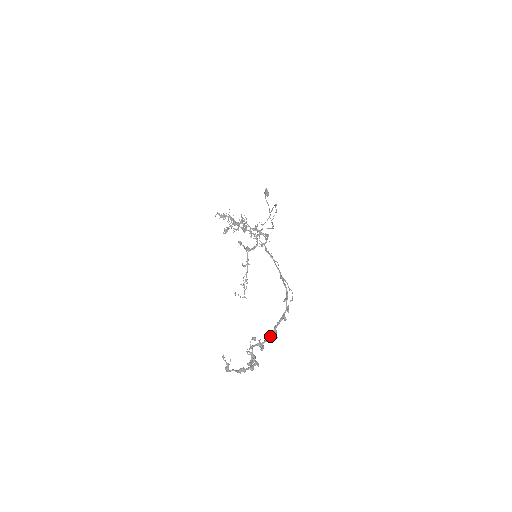
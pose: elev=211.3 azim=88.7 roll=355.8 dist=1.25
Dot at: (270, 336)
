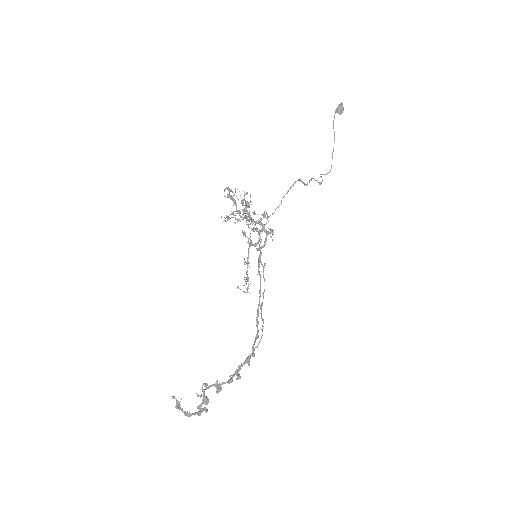
Dot at: (230, 378)
